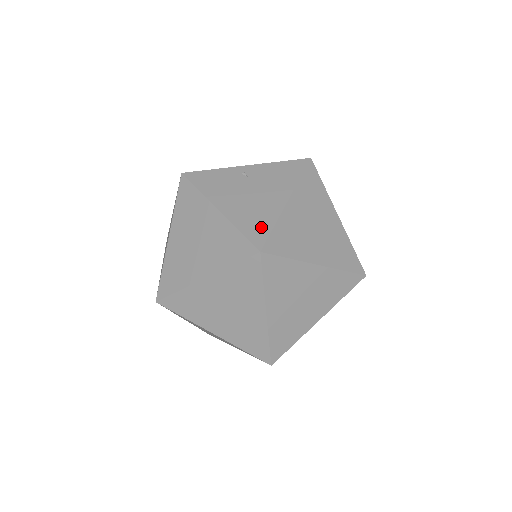
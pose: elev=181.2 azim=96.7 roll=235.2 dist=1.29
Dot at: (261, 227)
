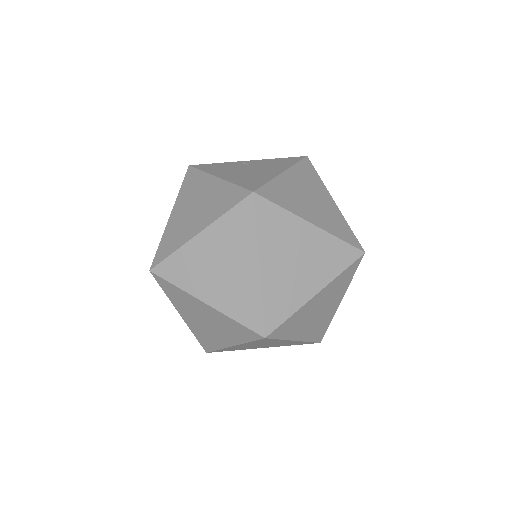
Dot at: (256, 182)
